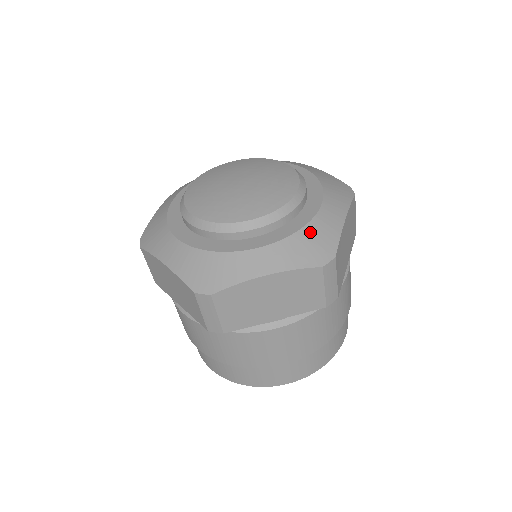
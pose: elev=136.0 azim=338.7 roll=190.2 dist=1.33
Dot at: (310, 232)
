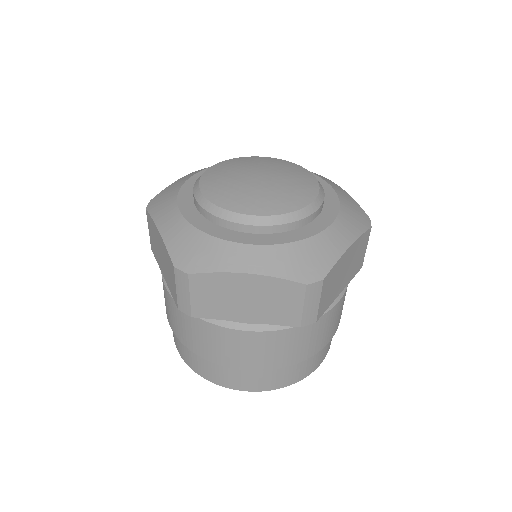
Dot at: (307, 247)
